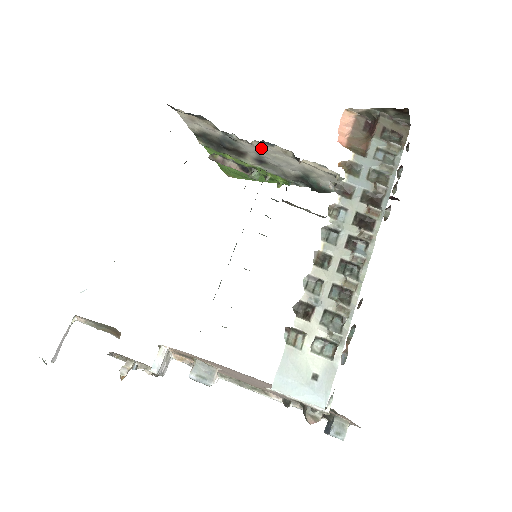
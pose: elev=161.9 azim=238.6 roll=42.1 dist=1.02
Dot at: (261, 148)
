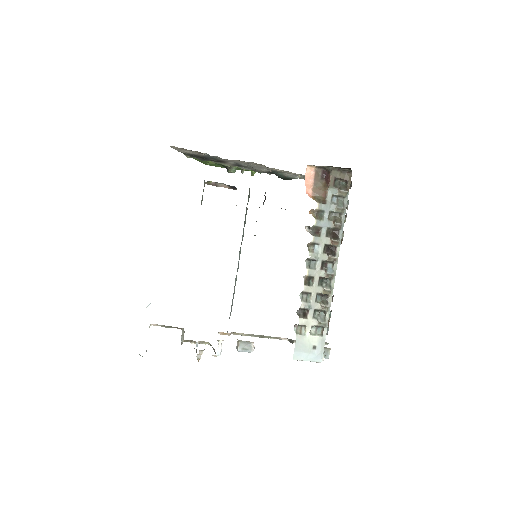
Dot at: (239, 162)
